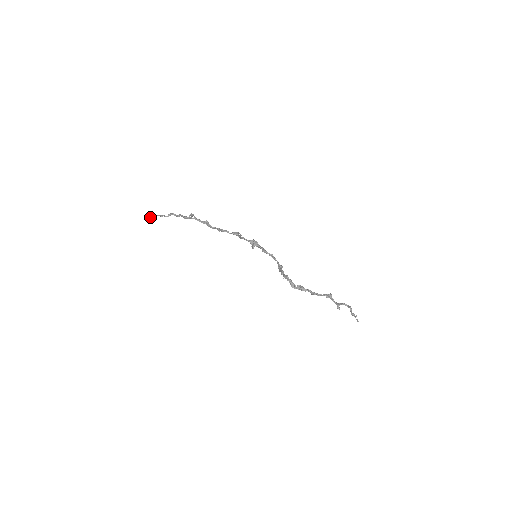
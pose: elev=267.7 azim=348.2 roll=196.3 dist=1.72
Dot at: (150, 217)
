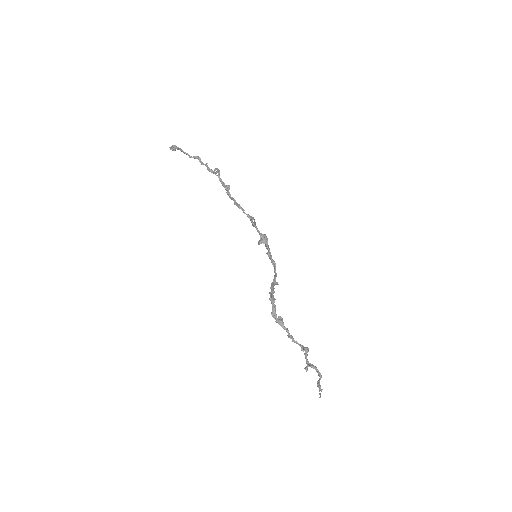
Dot at: (173, 148)
